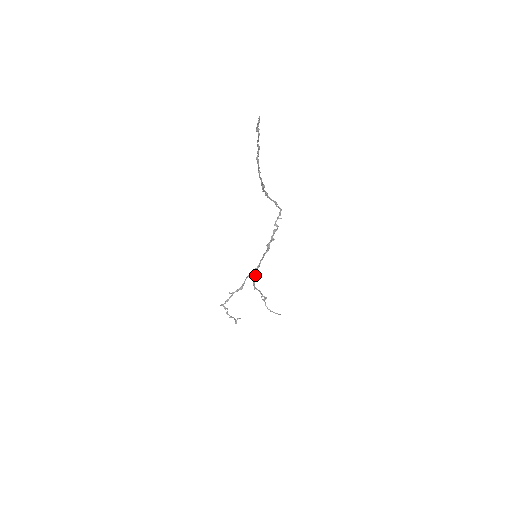
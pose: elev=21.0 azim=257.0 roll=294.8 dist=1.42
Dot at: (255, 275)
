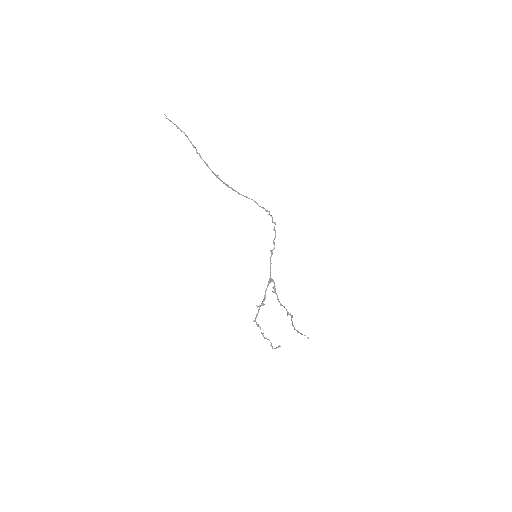
Dot at: occluded
